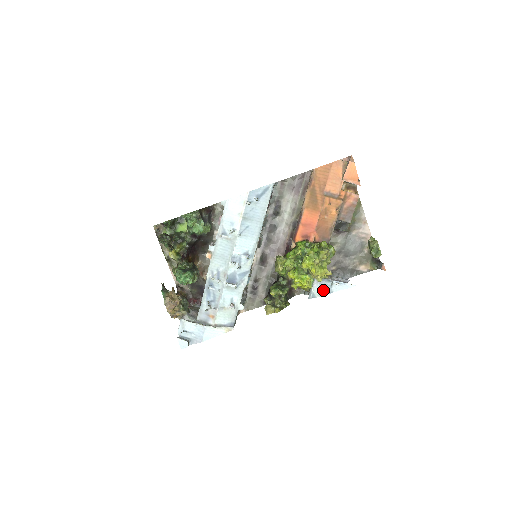
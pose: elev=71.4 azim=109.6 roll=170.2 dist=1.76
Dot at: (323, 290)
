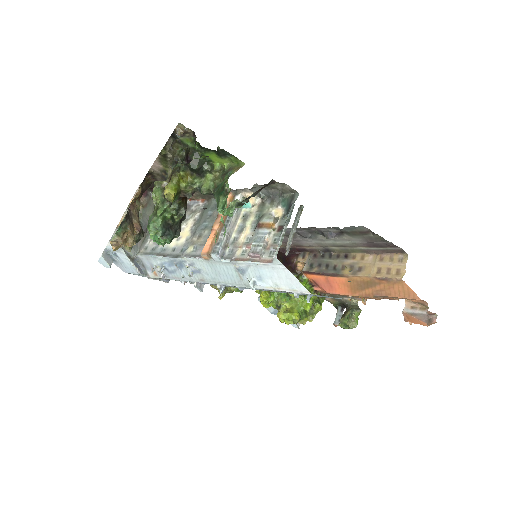
Dot at: (275, 311)
